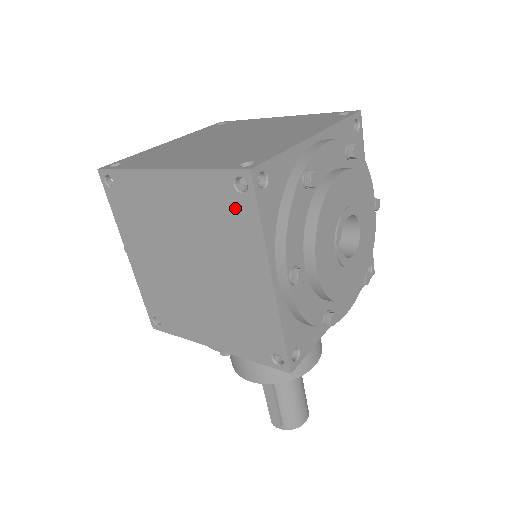
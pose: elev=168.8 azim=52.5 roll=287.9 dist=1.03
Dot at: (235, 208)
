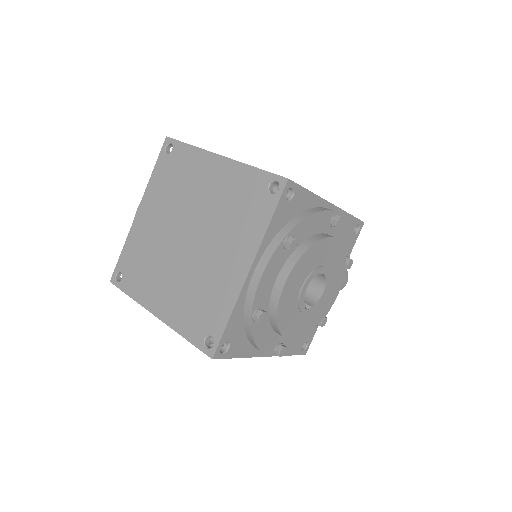
Dot at: occluded
